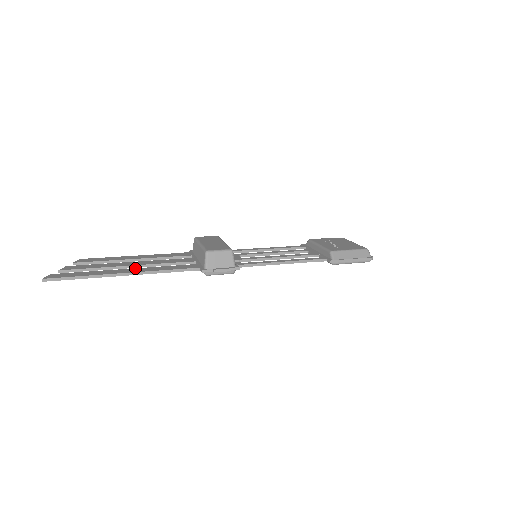
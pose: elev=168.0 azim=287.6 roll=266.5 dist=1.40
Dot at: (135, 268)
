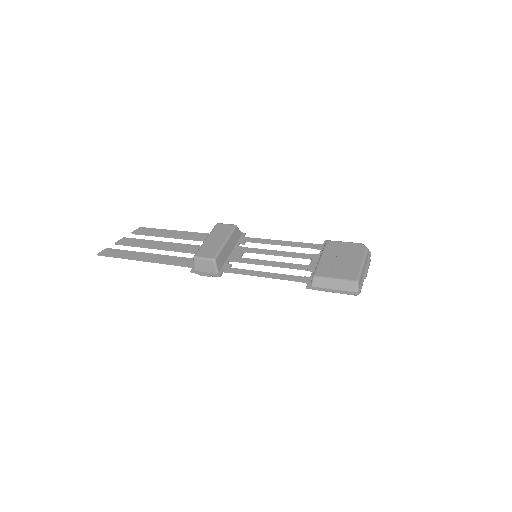
Dot at: (155, 254)
